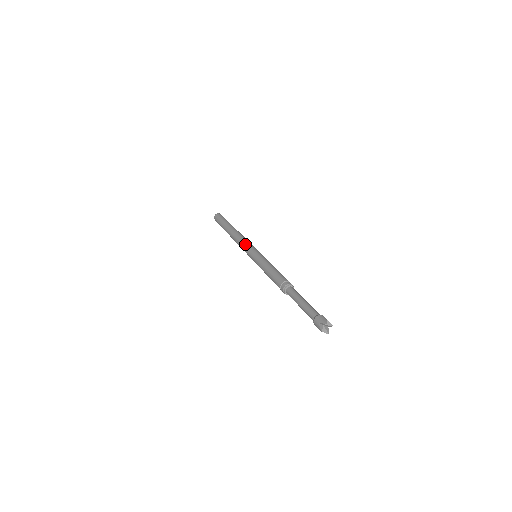
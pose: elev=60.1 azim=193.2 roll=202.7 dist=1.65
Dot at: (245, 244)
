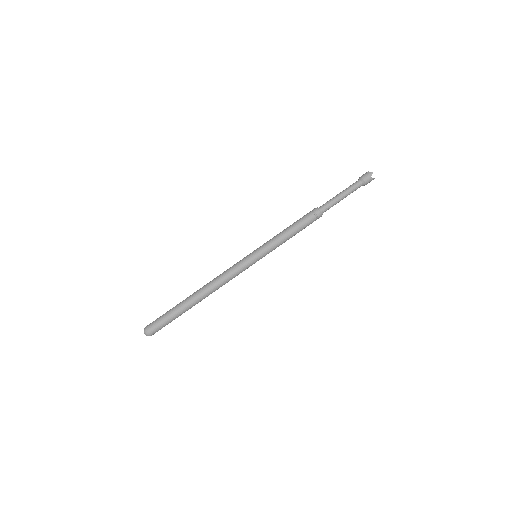
Dot at: (234, 264)
